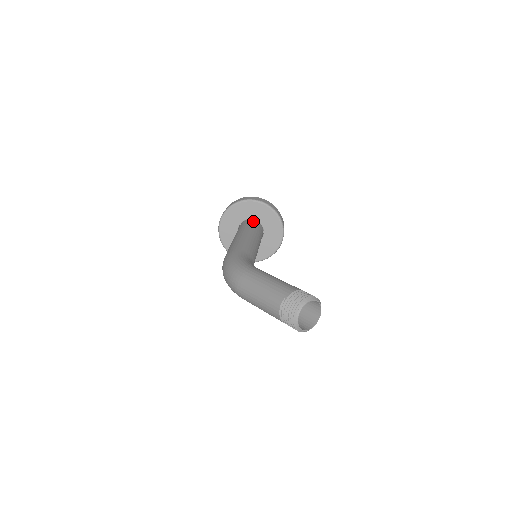
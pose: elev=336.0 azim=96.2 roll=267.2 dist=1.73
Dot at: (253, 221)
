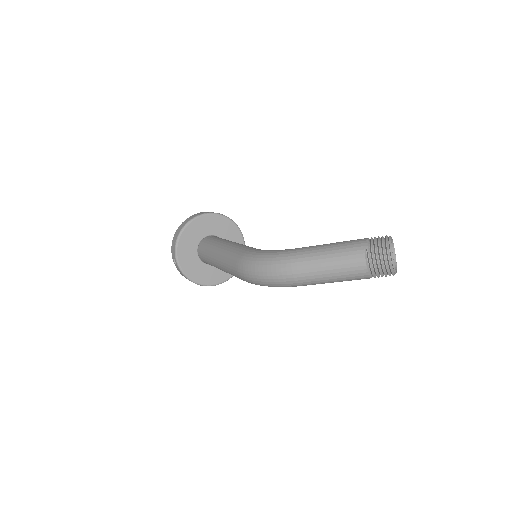
Dot at: (212, 236)
